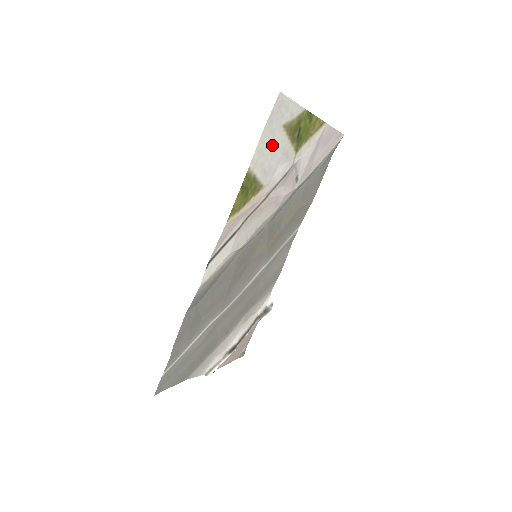
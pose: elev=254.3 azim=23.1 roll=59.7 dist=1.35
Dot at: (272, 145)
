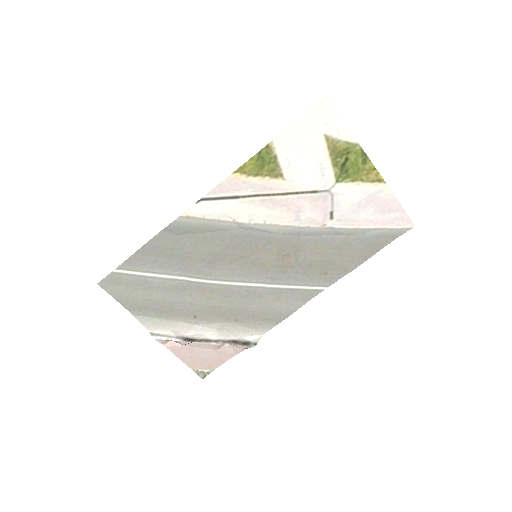
Dot at: (306, 144)
